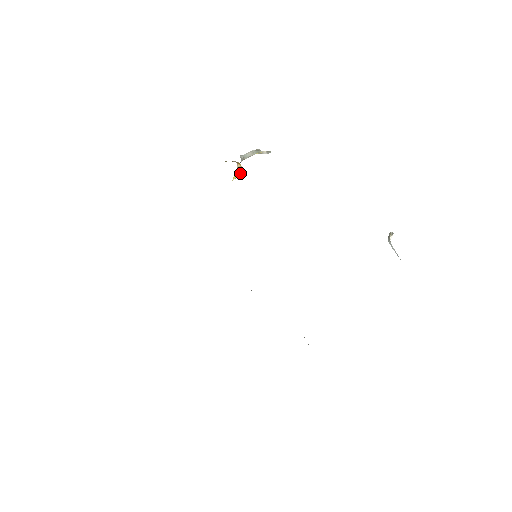
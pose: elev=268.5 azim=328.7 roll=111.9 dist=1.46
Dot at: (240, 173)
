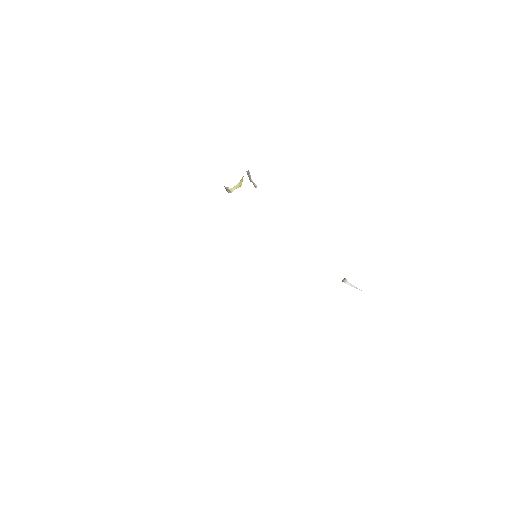
Dot at: (241, 184)
